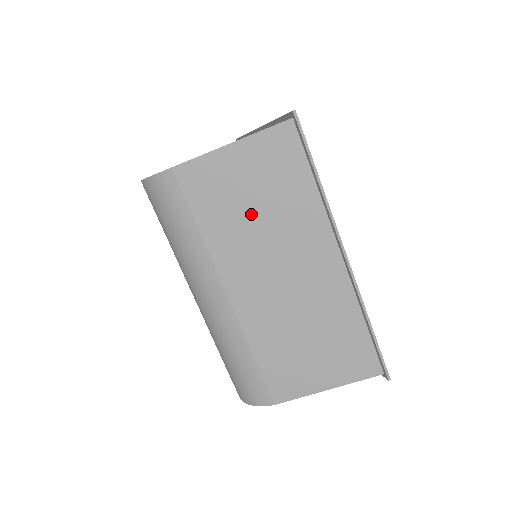
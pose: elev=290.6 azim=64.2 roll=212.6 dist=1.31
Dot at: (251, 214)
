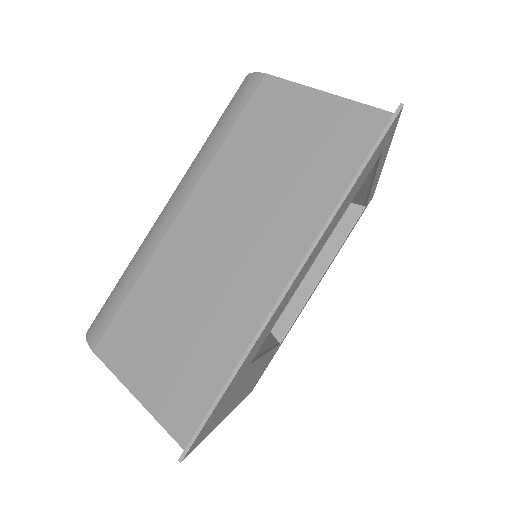
Dot at: (271, 164)
